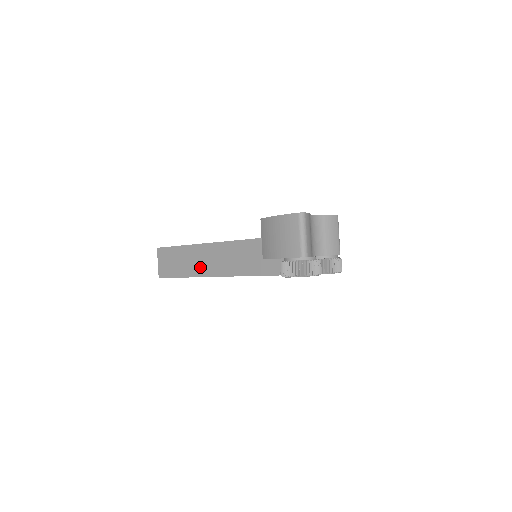
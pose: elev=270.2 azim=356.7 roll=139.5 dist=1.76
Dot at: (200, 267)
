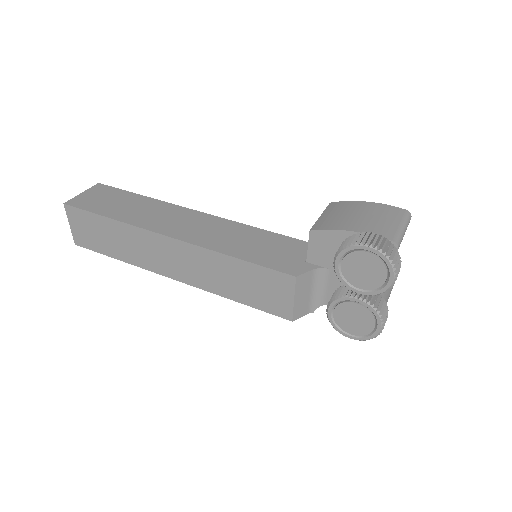
Dot at: (156, 221)
